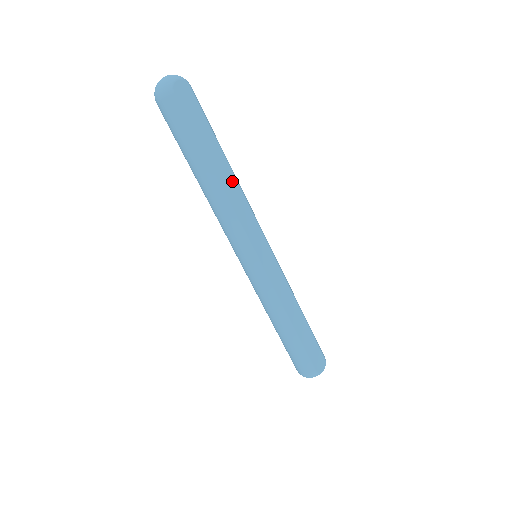
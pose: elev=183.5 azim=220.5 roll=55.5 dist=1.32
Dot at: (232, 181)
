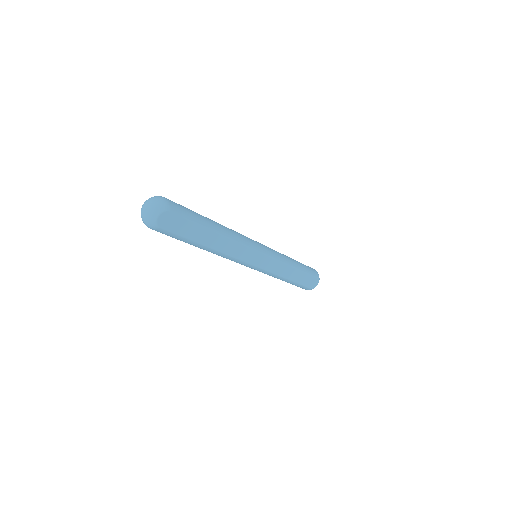
Dot at: (225, 241)
